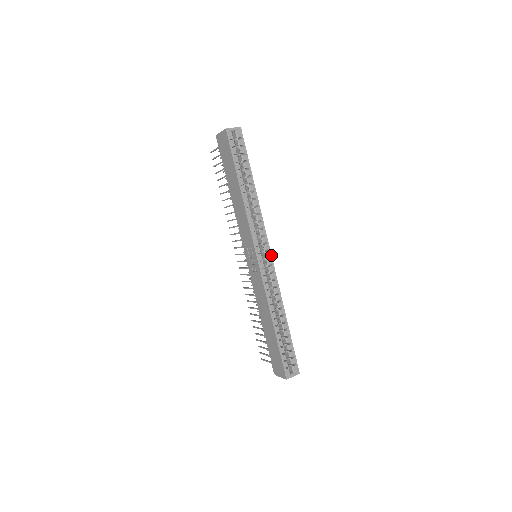
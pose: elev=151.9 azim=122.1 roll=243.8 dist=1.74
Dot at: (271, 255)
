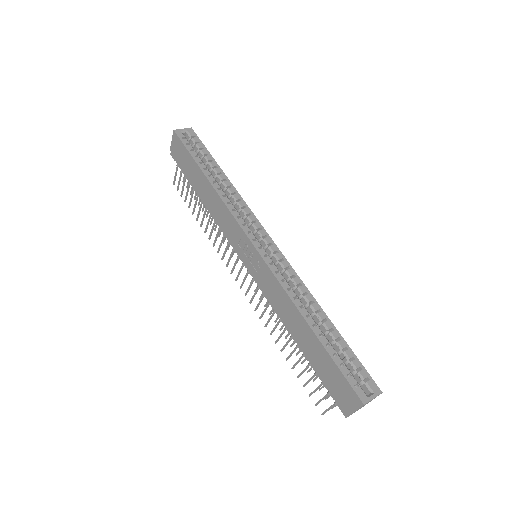
Dot at: (273, 241)
